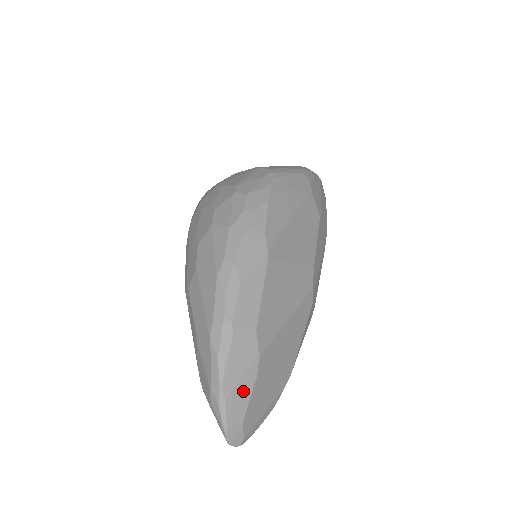
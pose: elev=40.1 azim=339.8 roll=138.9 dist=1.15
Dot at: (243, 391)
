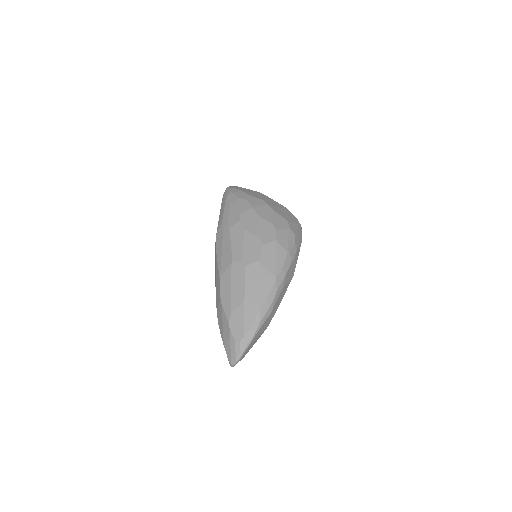
Dot at: (255, 342)
